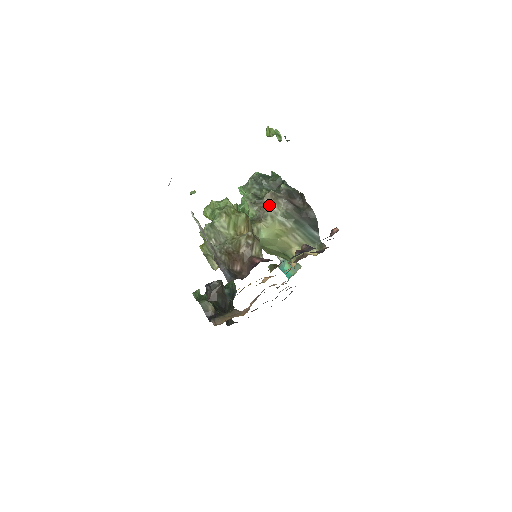
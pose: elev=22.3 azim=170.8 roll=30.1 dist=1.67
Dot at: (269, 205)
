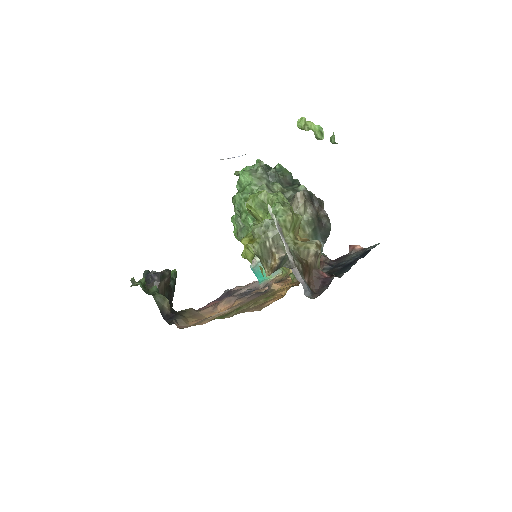
Dot at: (297, 206)
